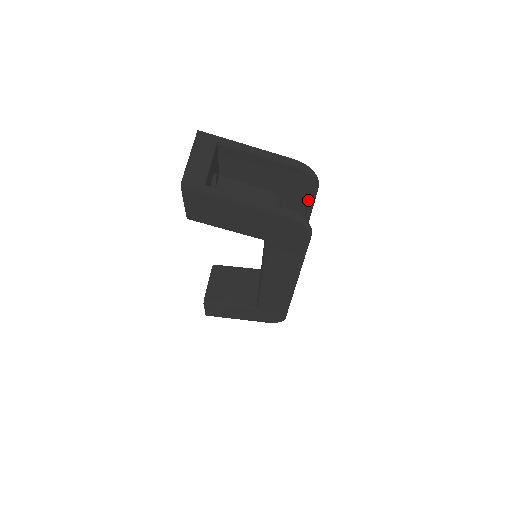
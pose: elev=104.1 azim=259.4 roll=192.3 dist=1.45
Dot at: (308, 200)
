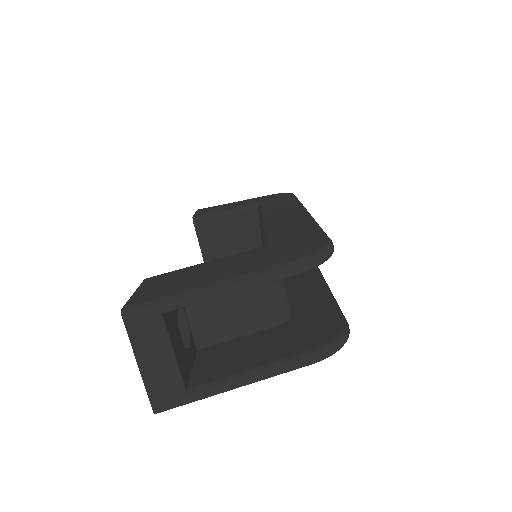
Dot at: occluded
